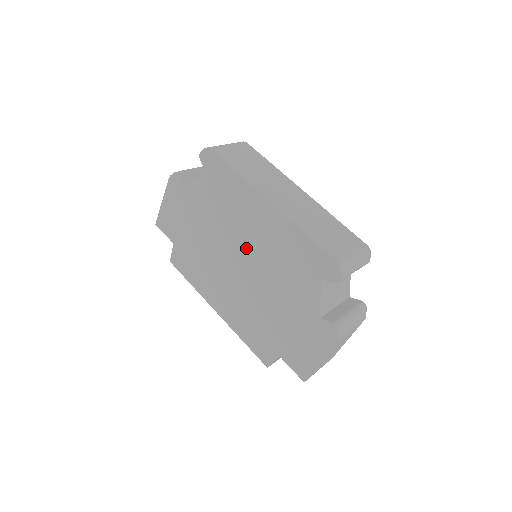
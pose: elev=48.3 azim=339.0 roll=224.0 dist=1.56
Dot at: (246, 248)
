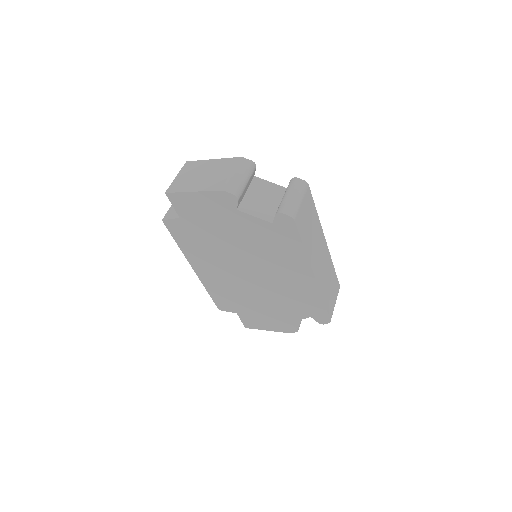
Dot at: (265, 274)
